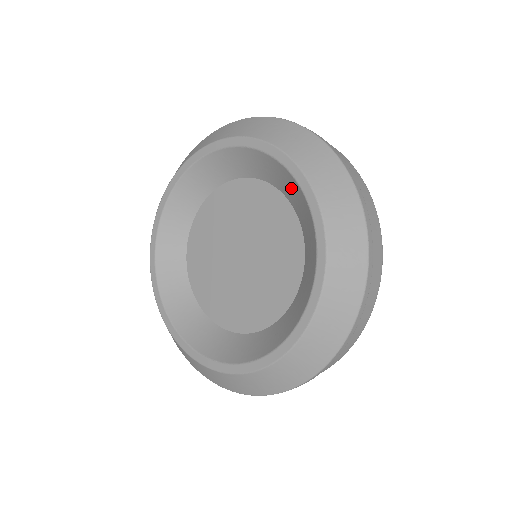
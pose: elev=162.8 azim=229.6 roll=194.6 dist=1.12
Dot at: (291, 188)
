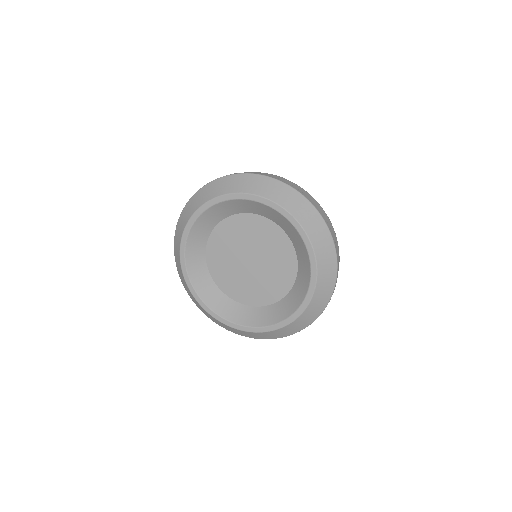
Dot at: (290, 229)
